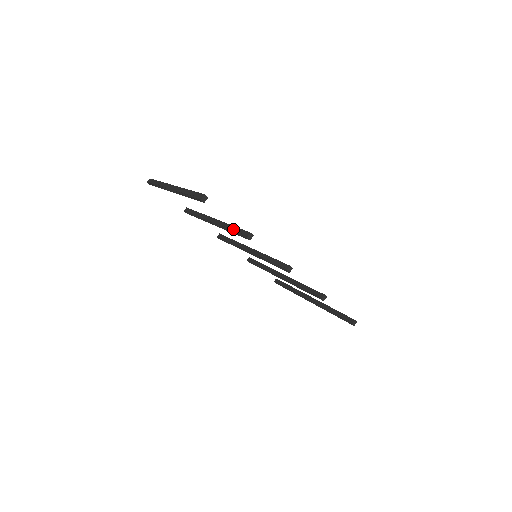
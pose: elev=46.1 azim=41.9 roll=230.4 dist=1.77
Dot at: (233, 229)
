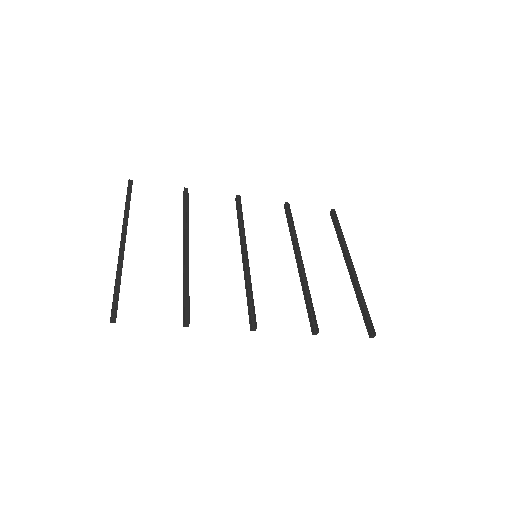
Dot at: (183, 294)
